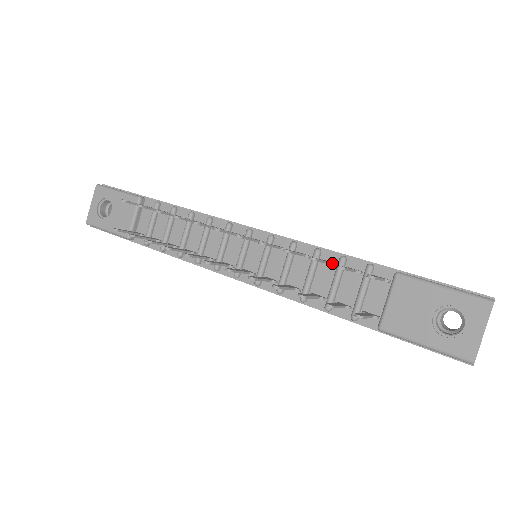
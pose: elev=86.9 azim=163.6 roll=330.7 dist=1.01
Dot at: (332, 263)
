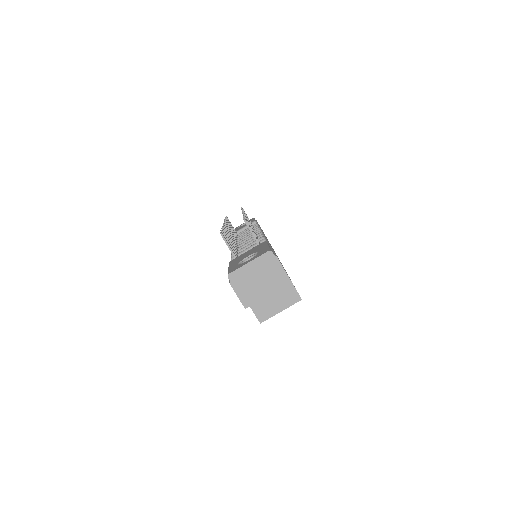
Dot at: (258, 240)
